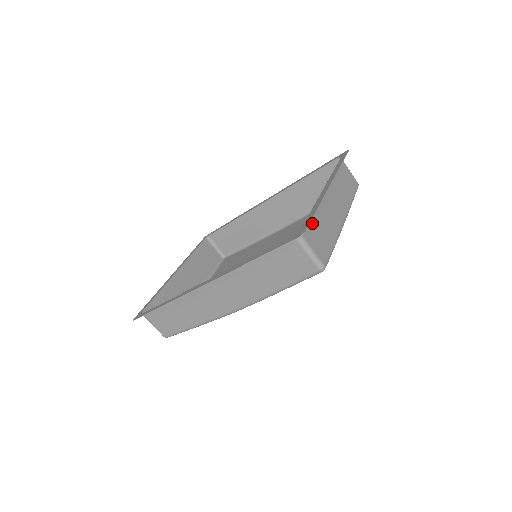
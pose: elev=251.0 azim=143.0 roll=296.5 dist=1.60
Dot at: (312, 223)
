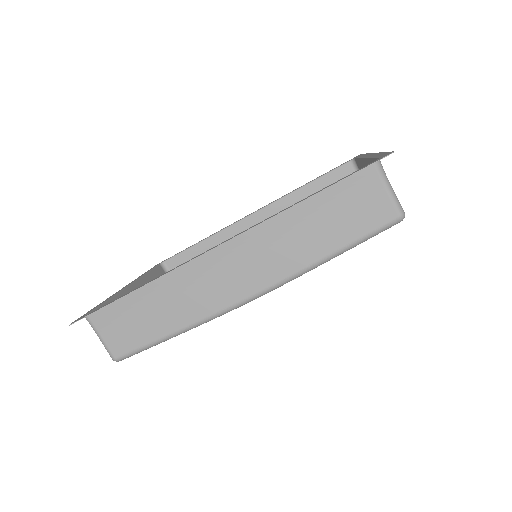
Dot at: occluded
